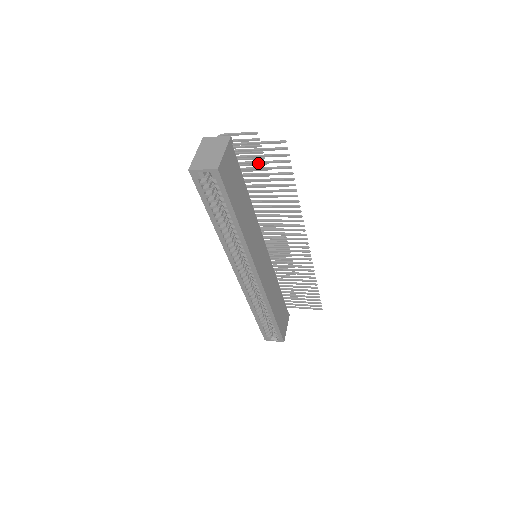
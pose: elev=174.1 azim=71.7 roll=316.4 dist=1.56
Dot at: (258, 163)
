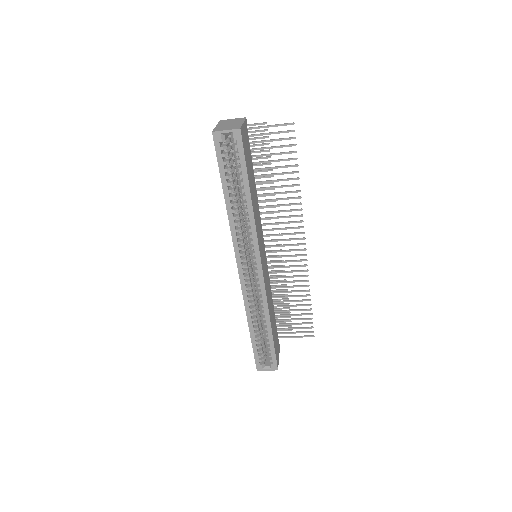
Dot at: (267, 148)
